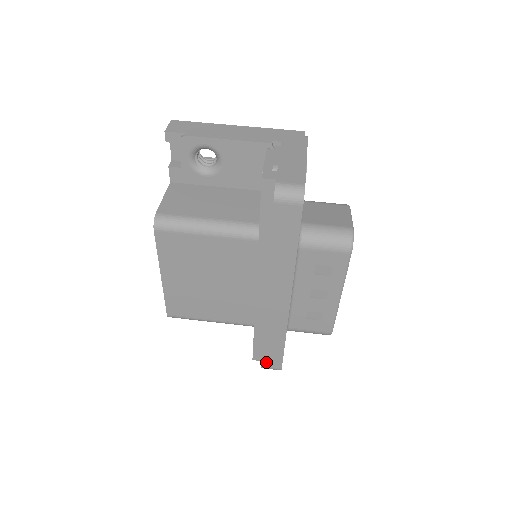
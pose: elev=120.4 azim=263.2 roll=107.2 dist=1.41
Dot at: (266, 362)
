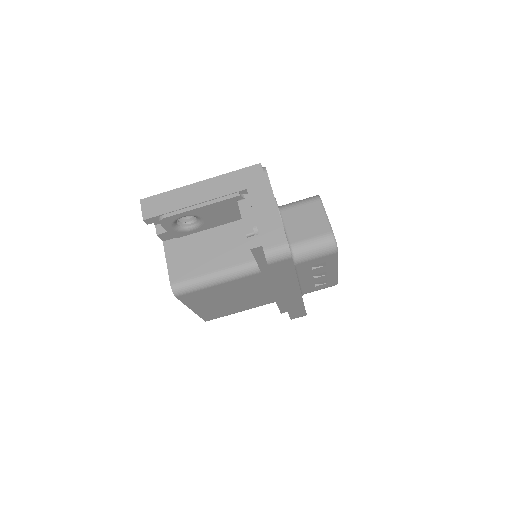
Dot at: (294, 317)
